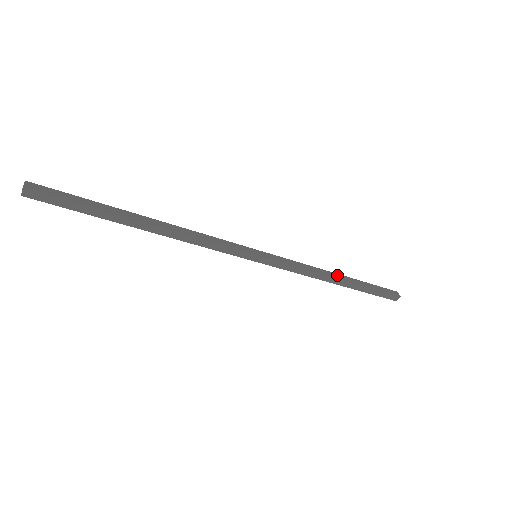
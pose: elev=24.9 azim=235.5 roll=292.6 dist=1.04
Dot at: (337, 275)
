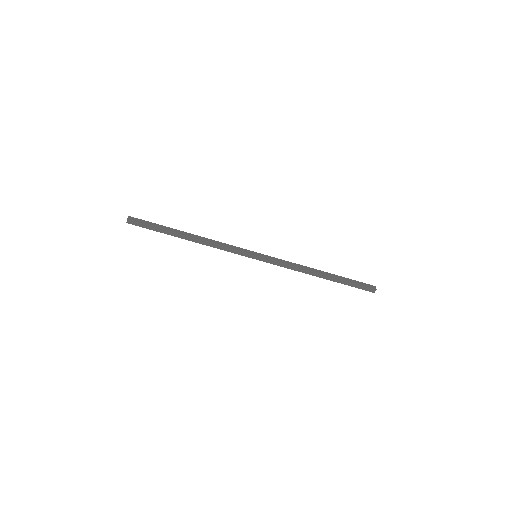
Dot at: occluded
